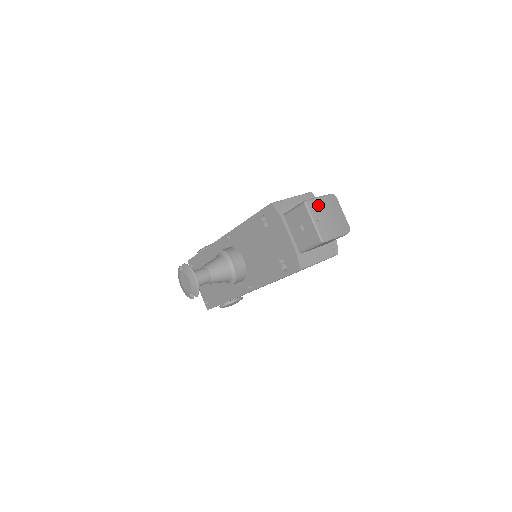
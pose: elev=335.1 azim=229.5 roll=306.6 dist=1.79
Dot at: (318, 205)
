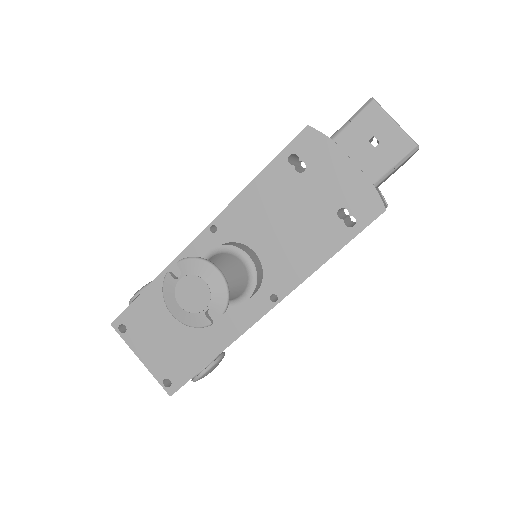
Dot at: occluded
